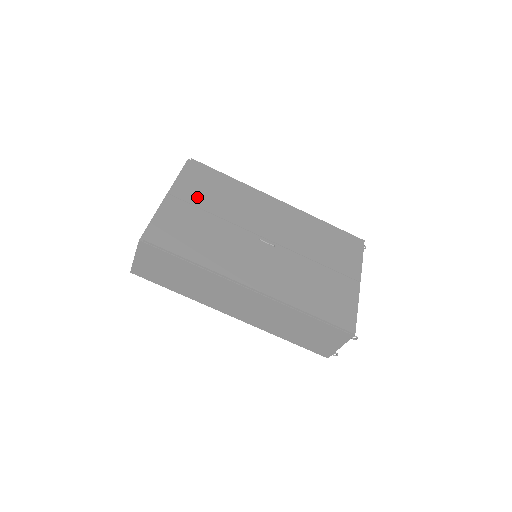
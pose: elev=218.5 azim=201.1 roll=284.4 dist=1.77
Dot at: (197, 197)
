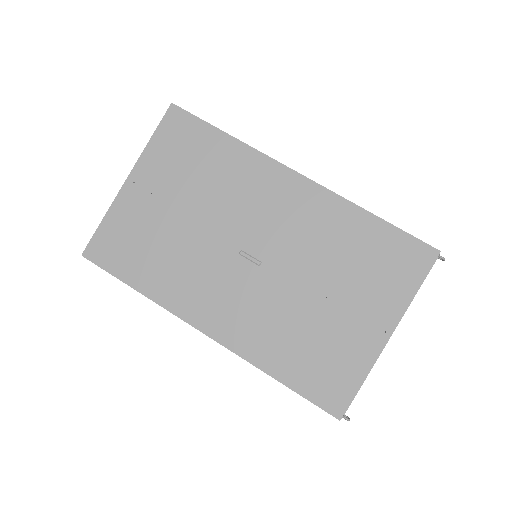
Dot at: (165, 180)
